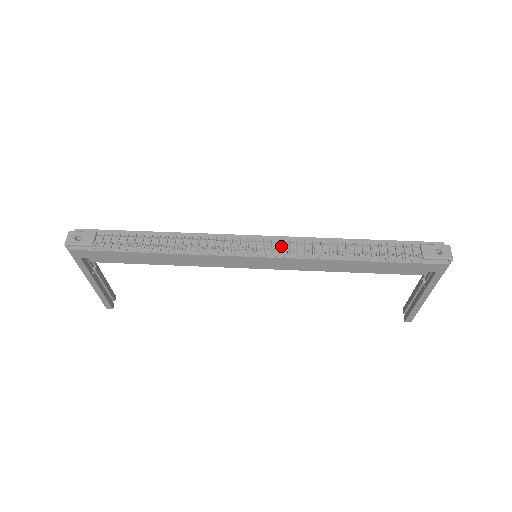
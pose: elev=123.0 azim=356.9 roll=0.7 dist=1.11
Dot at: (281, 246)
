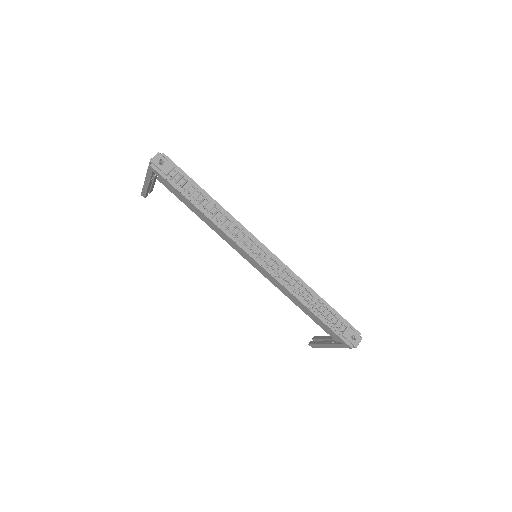
Dot at: (274, 265)
